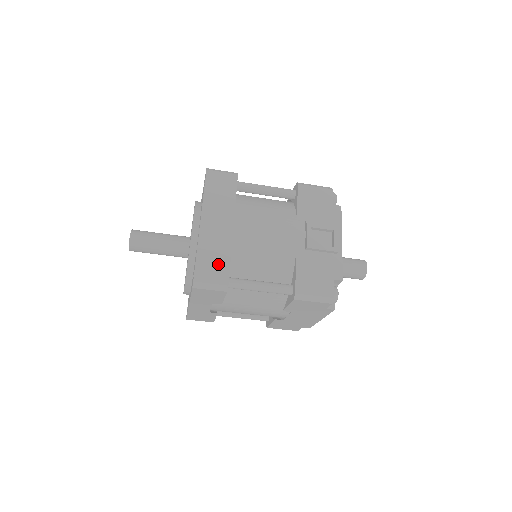
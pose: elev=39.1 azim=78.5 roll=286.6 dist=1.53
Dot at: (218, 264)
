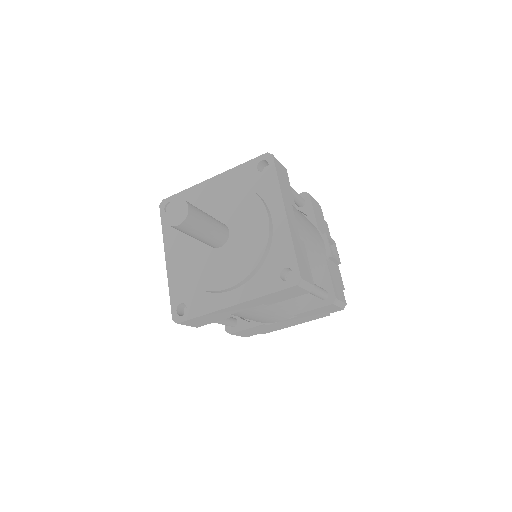
Dot at: (305, 262)
